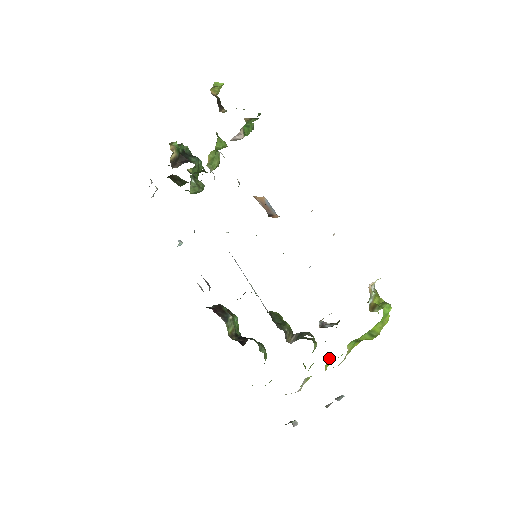
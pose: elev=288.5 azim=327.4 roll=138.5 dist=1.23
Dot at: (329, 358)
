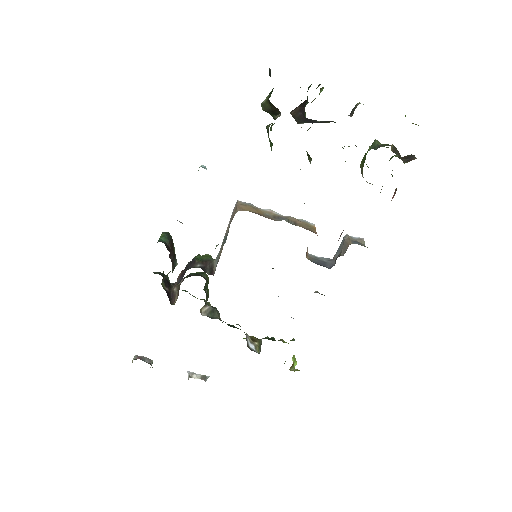
Dot at: occluded
